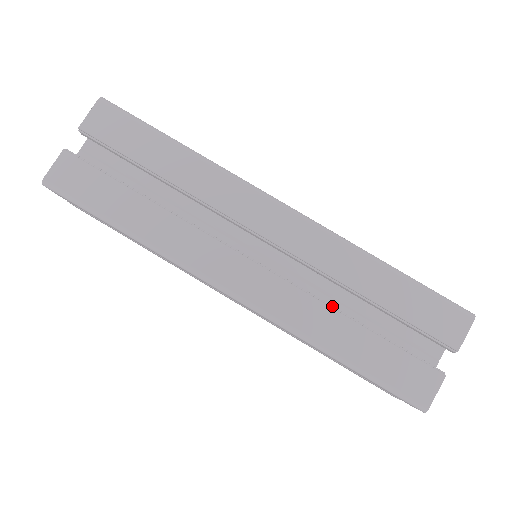
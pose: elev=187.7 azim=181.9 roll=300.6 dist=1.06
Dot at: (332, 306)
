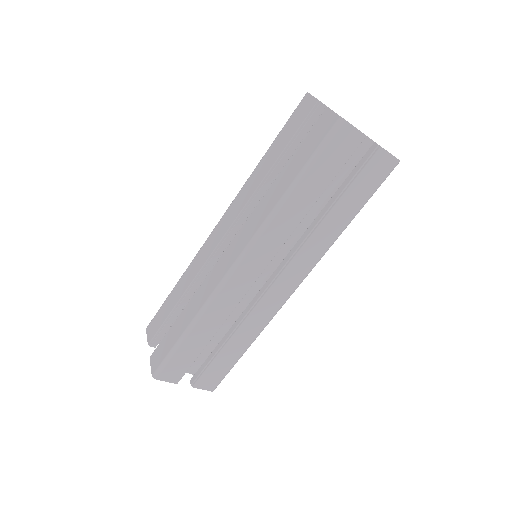
Dot at: (267, 194)
